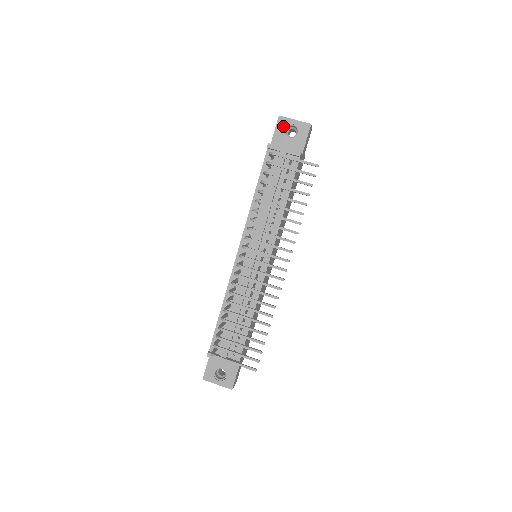
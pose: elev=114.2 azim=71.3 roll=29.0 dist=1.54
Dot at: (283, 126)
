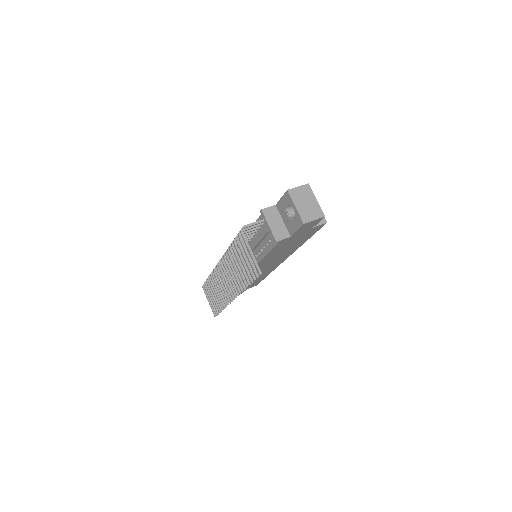
Dot at: (287, 201)
